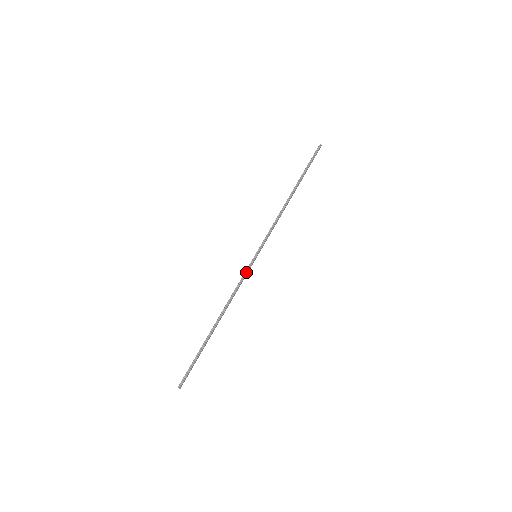
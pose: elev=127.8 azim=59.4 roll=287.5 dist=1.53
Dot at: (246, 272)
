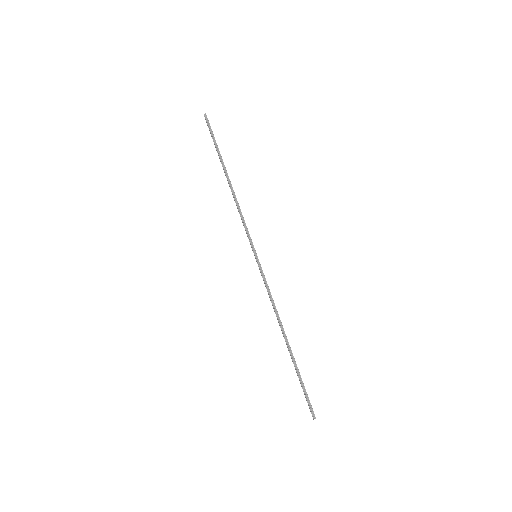
Dot at: (263, 277)
